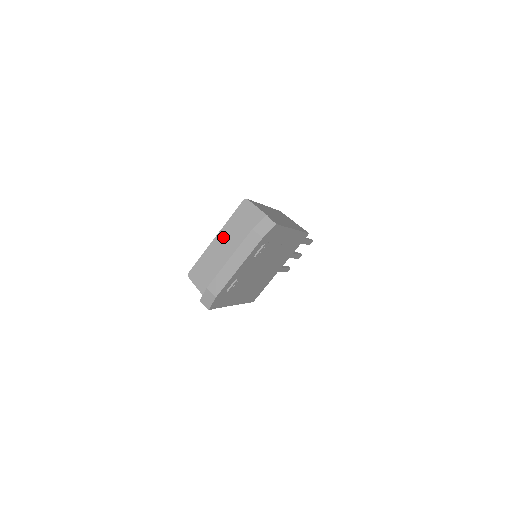
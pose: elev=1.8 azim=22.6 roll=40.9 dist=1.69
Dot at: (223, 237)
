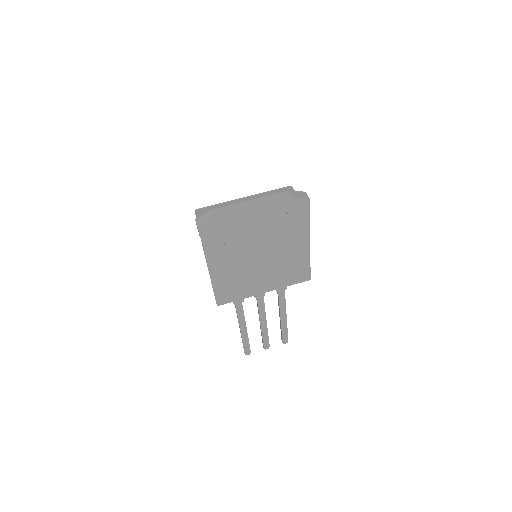
Dot at: (251, 199)
